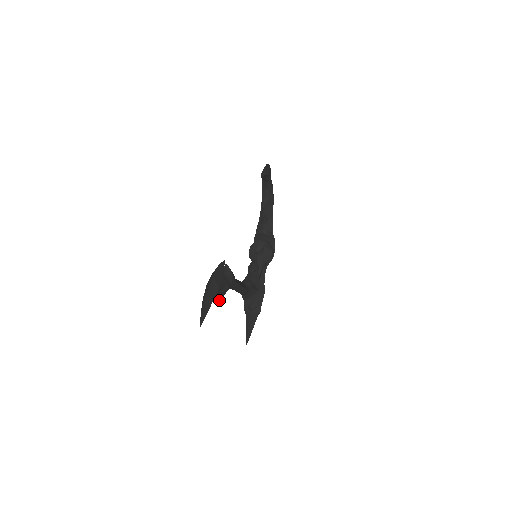
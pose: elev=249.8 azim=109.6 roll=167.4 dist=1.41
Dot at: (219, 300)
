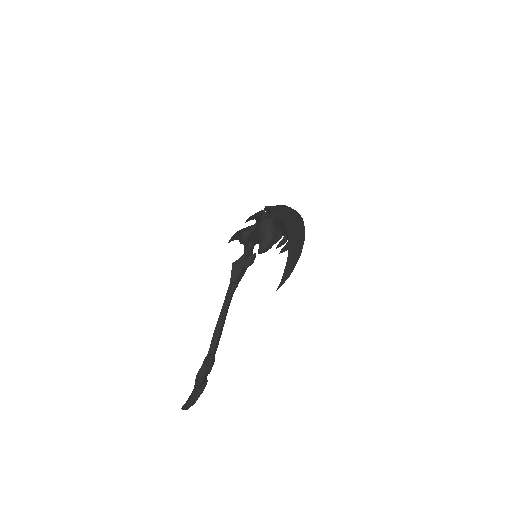
Dot at: occluded
